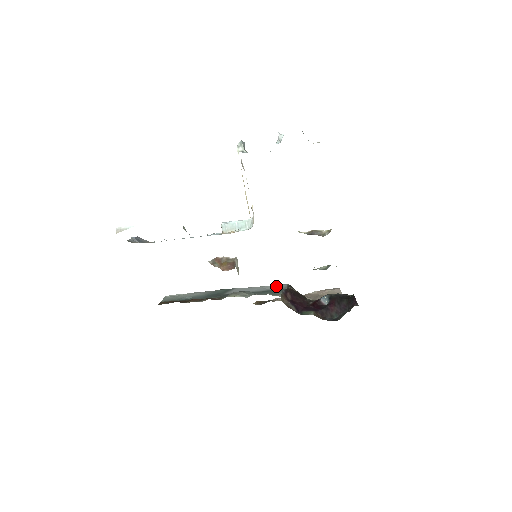
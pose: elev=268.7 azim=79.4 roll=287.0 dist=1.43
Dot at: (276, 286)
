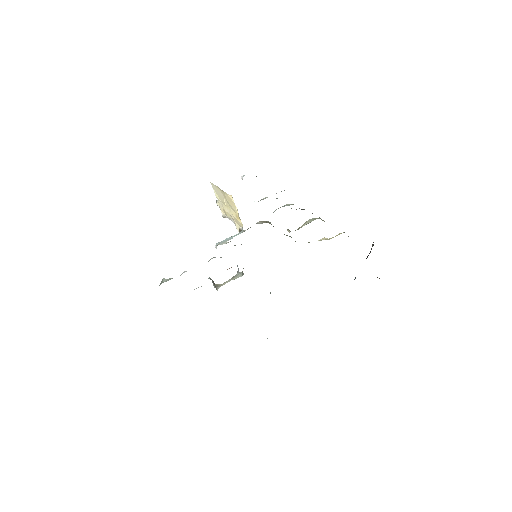
Dot at: occluded
